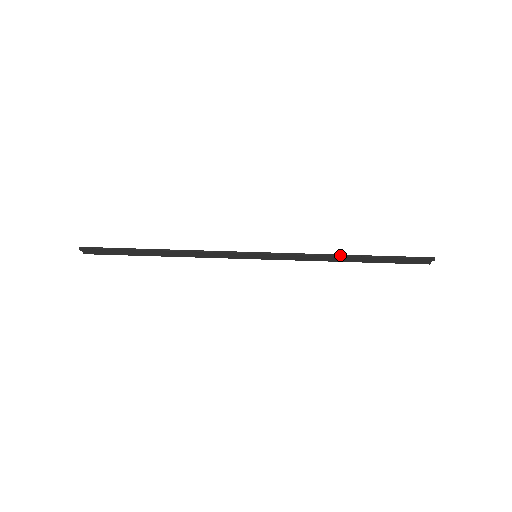
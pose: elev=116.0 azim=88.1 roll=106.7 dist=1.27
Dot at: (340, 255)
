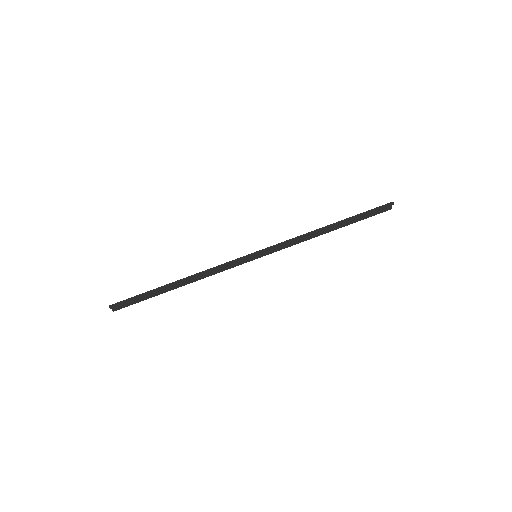
Dot at: (321, 228)
